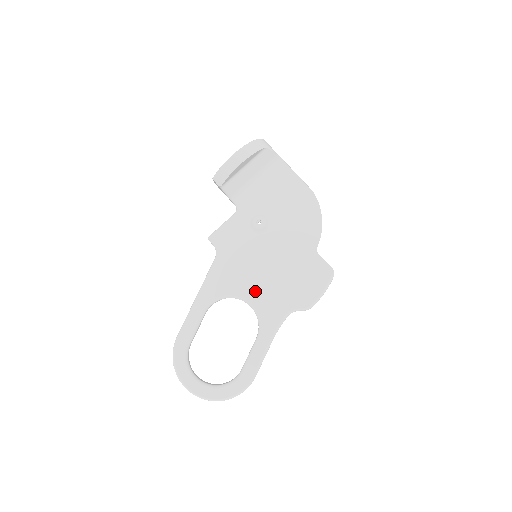
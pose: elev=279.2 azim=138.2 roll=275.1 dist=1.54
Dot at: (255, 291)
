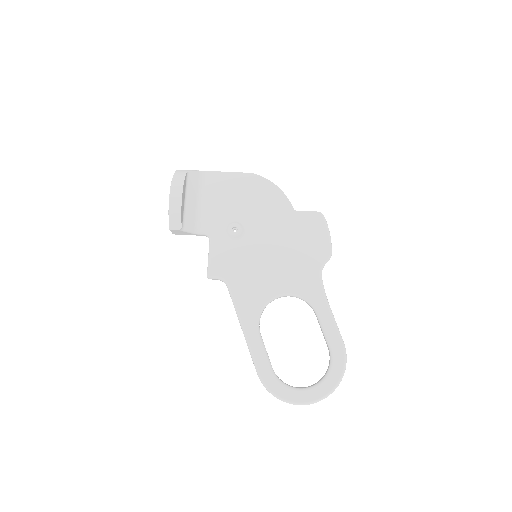
Dot at: (281, 281)
